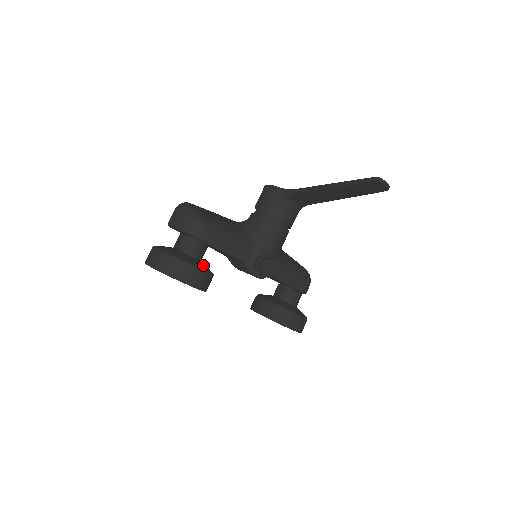
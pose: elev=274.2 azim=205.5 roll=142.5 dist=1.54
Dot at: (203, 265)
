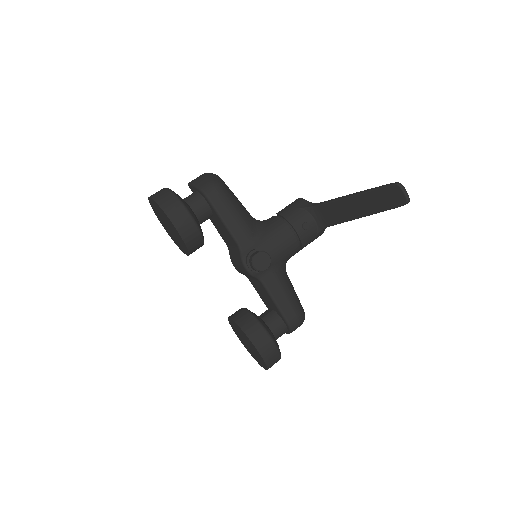
Dot at: (198, 221)
